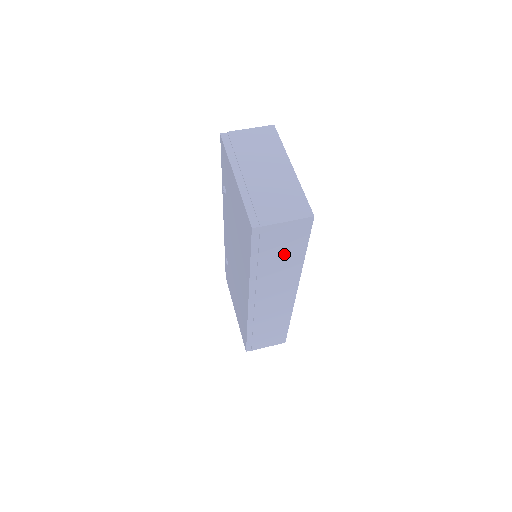
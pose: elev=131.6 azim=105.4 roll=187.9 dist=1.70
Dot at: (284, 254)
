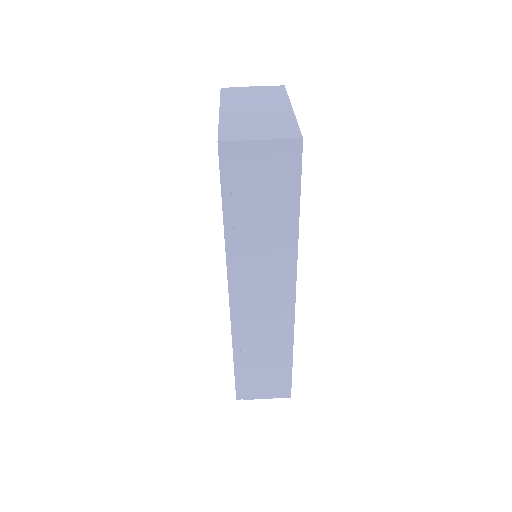
Dot at: (268, 207)
